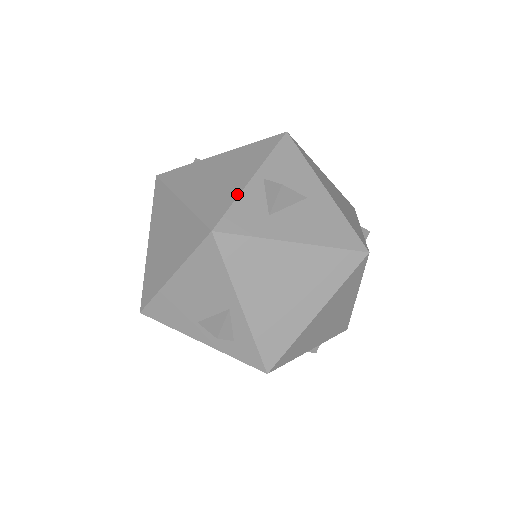
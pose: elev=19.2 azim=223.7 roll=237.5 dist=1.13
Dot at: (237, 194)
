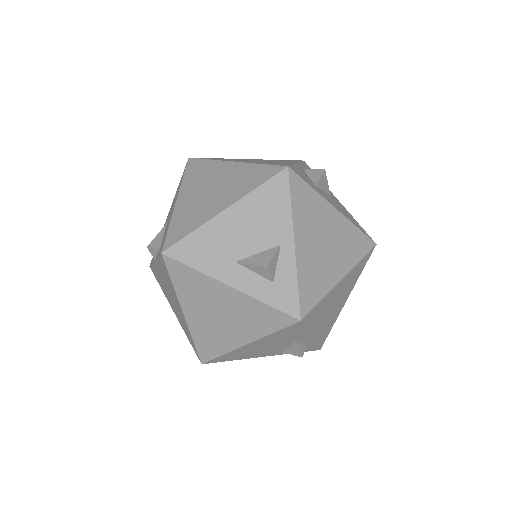
Dot at: (292, 163)
